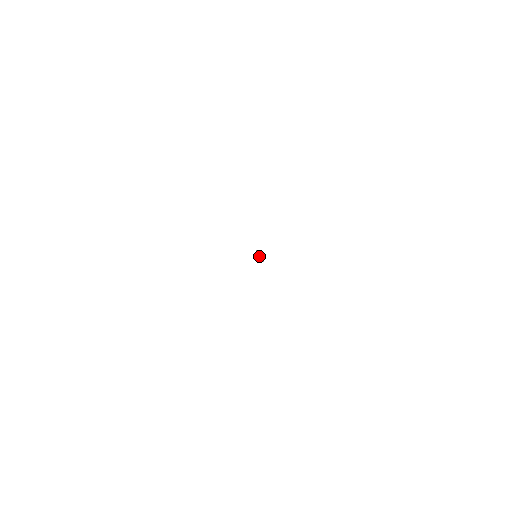
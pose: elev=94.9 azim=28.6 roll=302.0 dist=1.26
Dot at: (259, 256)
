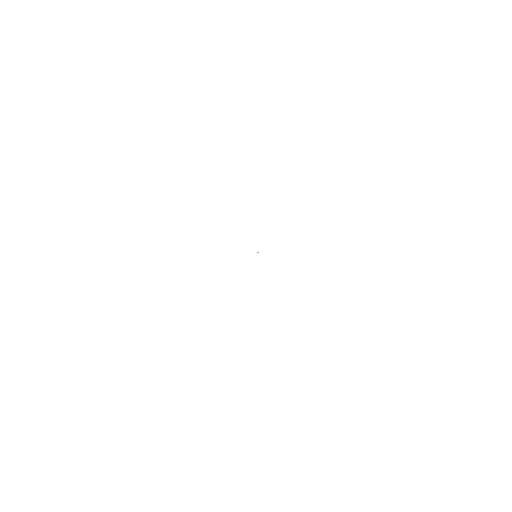
Dot at: occluded
